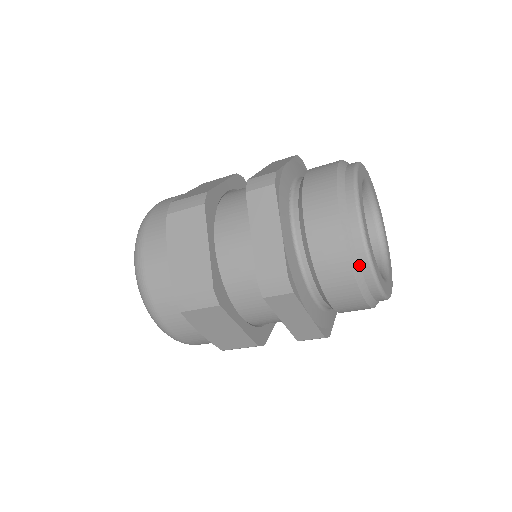
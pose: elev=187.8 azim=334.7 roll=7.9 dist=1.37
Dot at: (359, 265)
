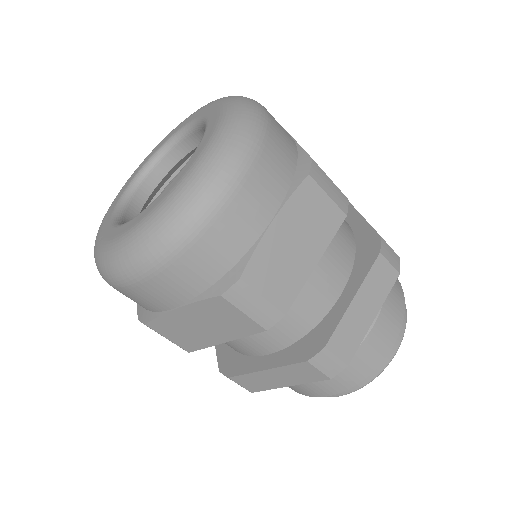
Dot at: occluded
